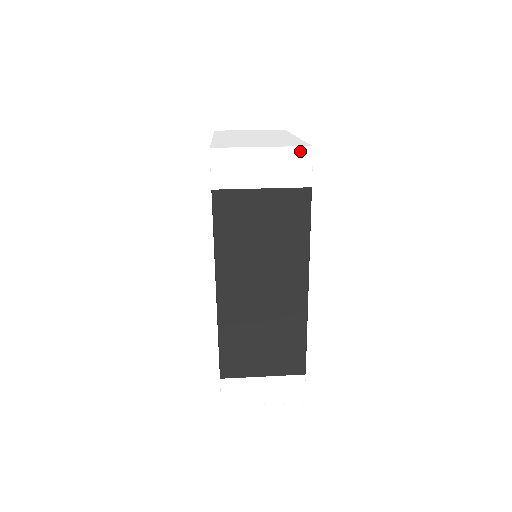
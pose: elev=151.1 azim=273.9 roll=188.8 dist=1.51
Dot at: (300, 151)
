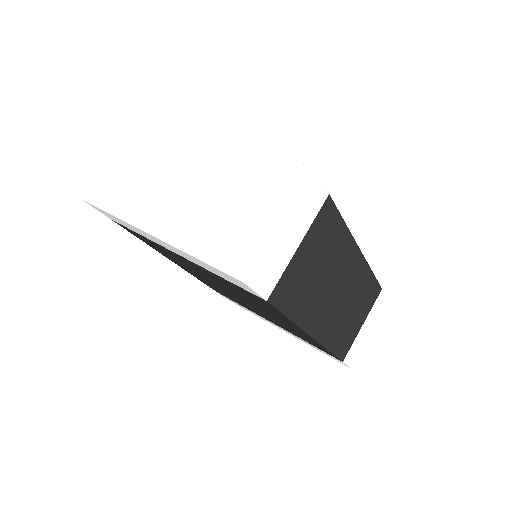
Dot at: (307, 183)
